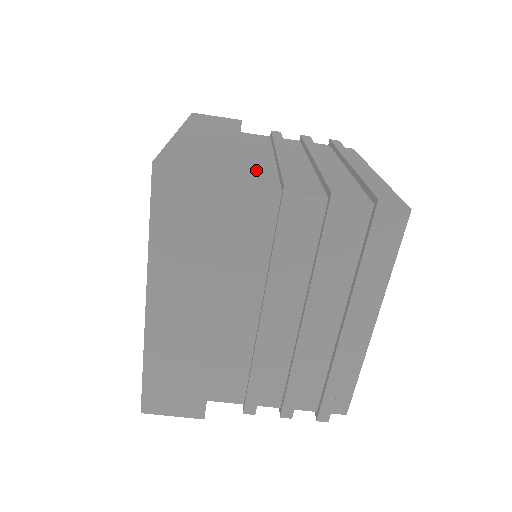
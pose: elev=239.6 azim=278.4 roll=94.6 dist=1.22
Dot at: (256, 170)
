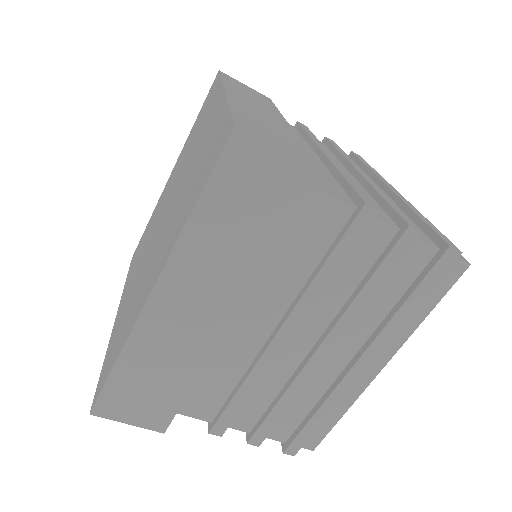
Dot at: occluded
